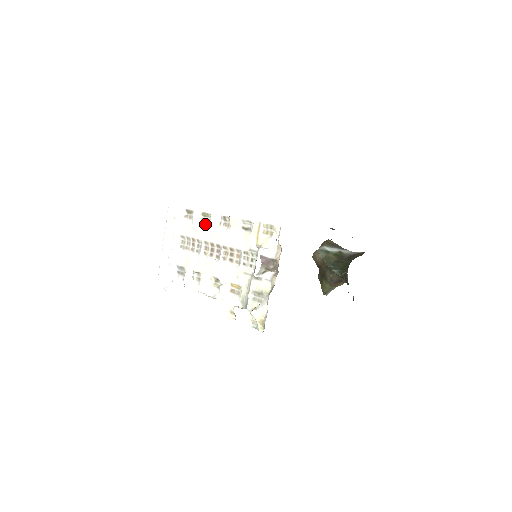
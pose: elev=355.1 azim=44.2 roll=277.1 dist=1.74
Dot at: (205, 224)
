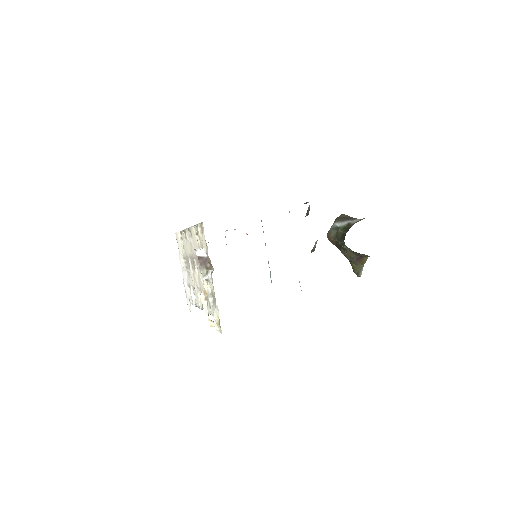
Dot at: (186, 241)
